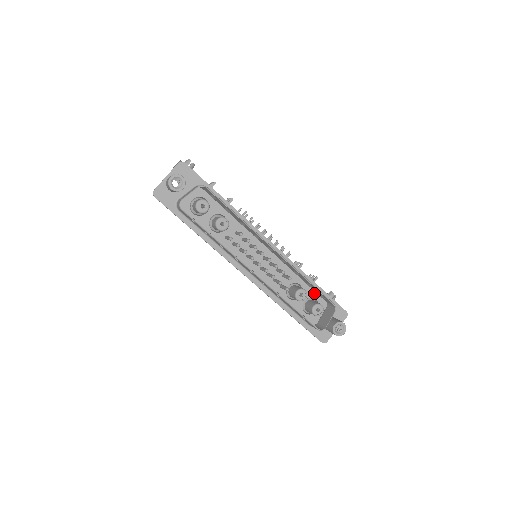
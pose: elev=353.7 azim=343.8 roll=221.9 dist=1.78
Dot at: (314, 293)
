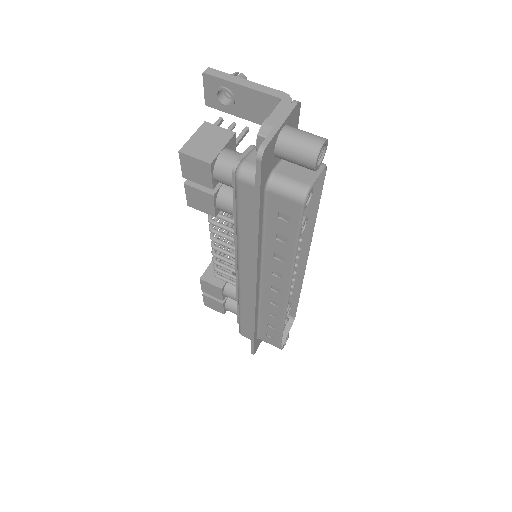
Dot at: occluded
